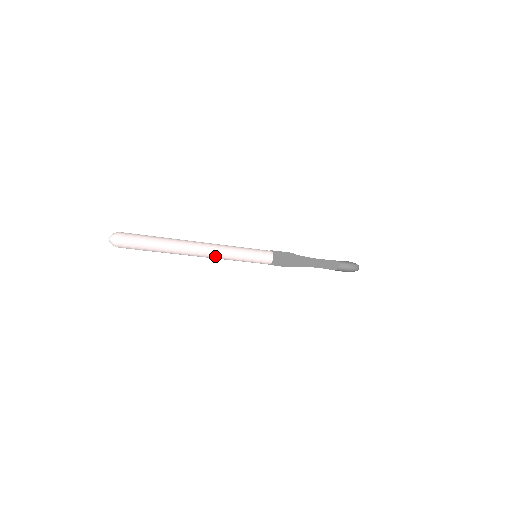
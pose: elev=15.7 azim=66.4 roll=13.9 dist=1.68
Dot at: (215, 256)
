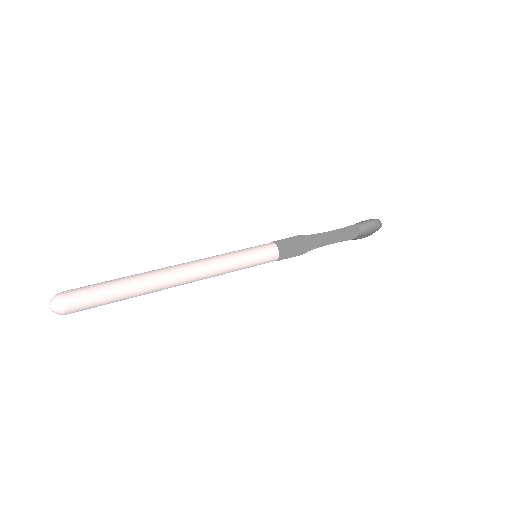
Dot at: (205, 274)
